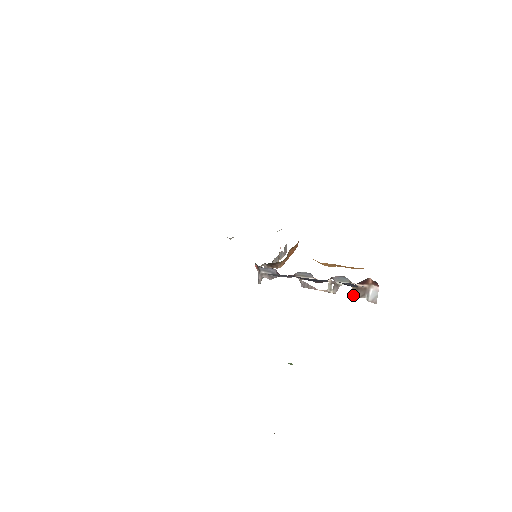
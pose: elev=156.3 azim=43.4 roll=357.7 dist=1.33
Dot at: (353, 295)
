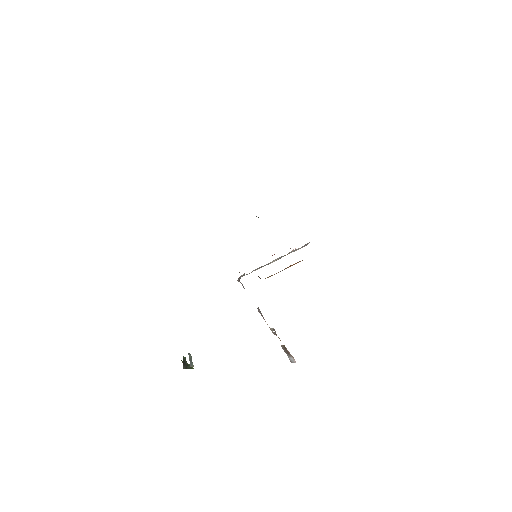
Dot at: (282, 346)
